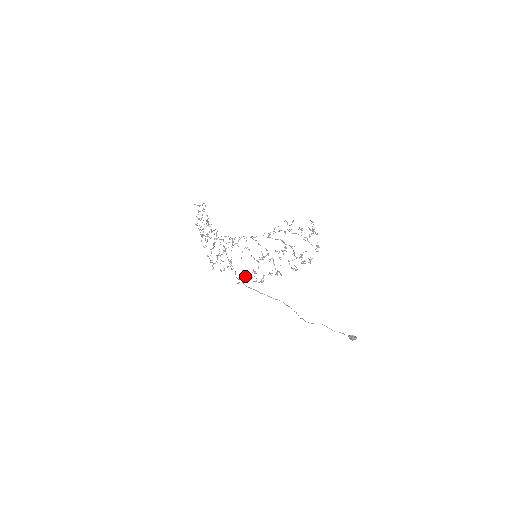
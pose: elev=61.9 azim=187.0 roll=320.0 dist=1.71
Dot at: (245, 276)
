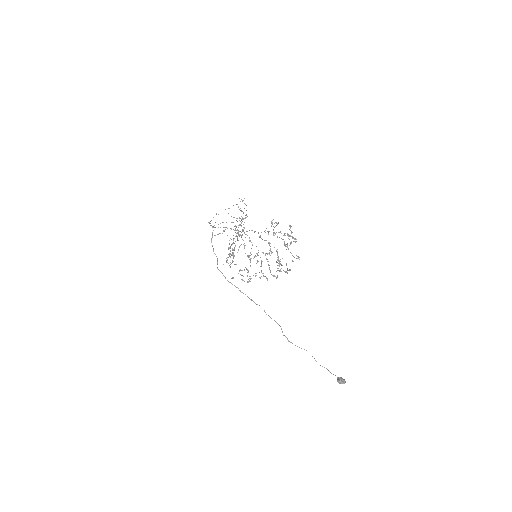
Dot at: occluded
